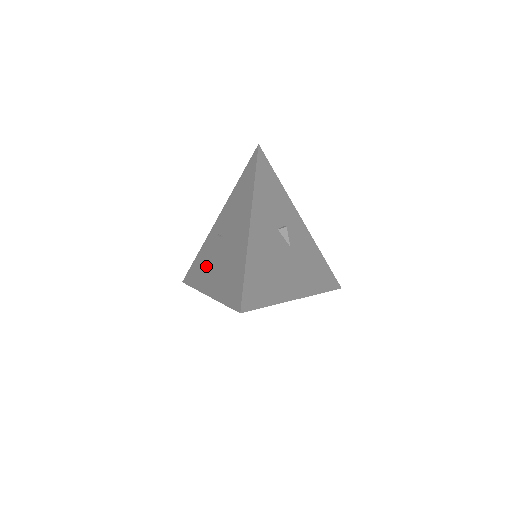
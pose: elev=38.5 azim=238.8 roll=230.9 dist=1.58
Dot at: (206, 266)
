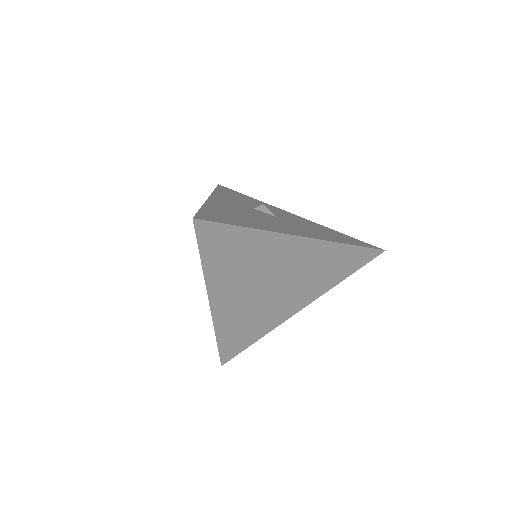
Dot at: occluded
